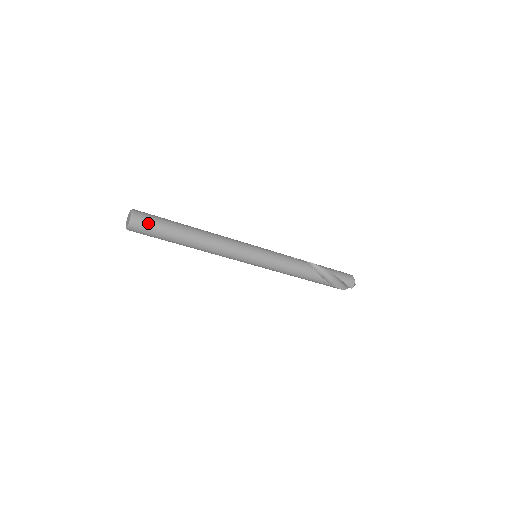
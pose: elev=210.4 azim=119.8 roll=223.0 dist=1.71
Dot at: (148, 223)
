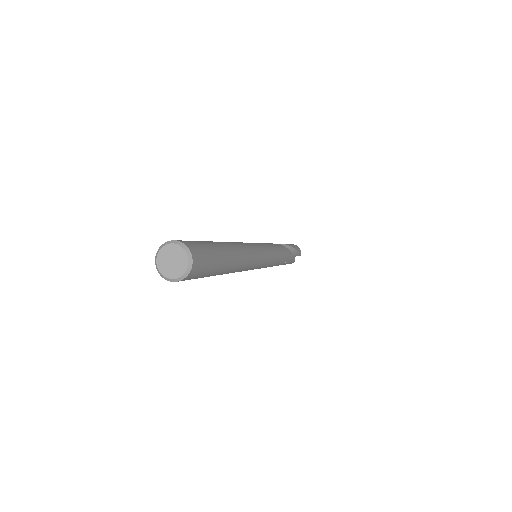
Dot at: (202, 250)
